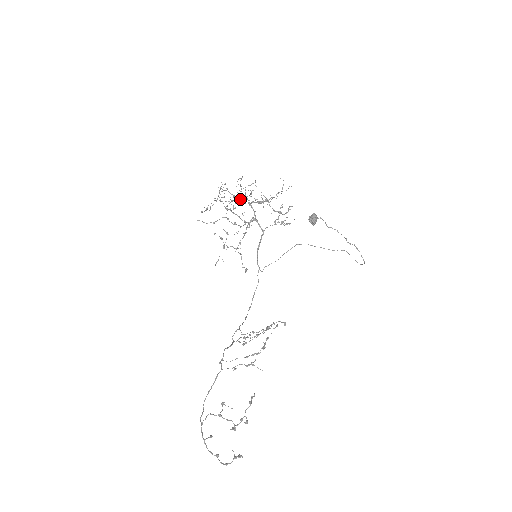
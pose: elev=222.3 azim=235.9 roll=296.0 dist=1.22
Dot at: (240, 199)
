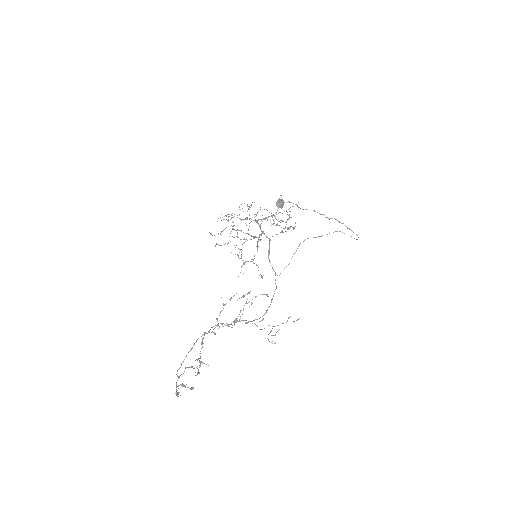
Dot at: (245, 219)
